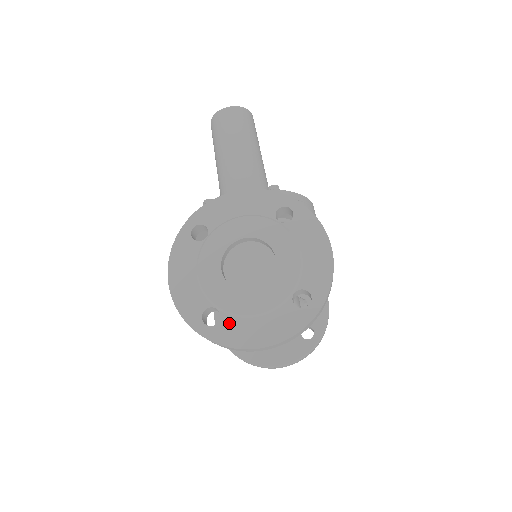
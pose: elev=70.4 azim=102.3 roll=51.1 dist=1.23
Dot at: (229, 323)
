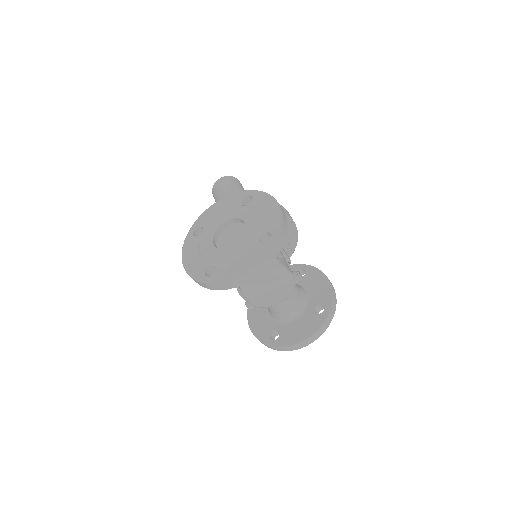
Dot at: (222, 269)
